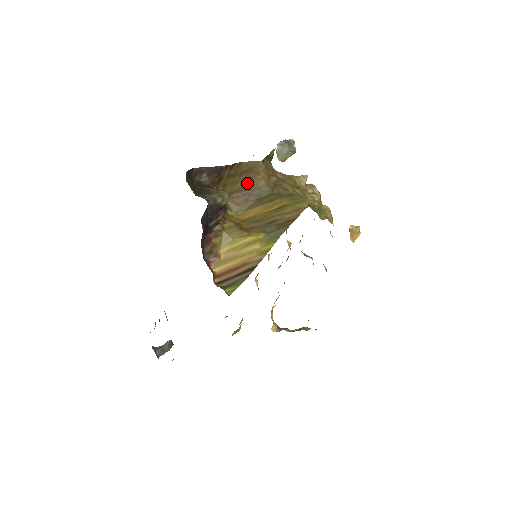
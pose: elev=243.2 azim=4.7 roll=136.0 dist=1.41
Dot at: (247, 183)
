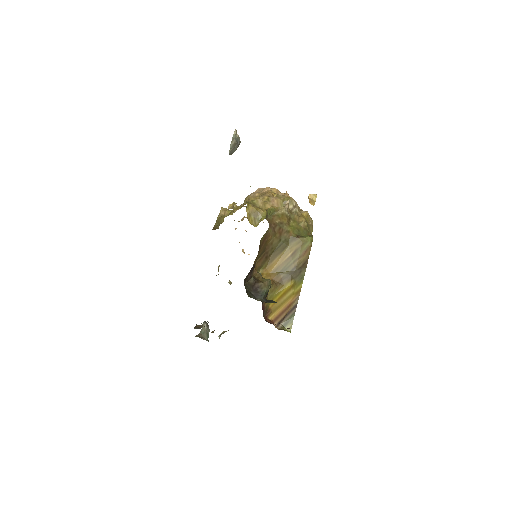
Dot at: (264, 247)
